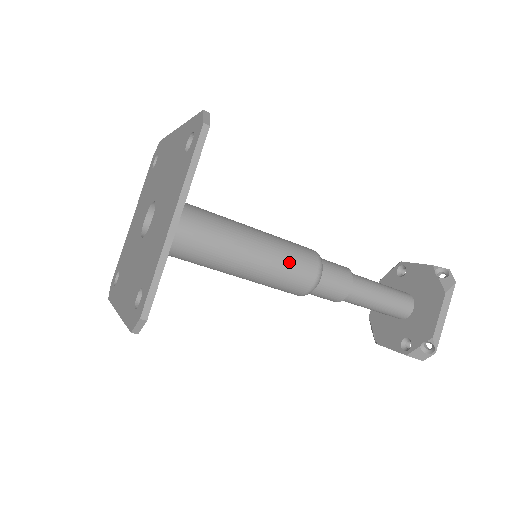
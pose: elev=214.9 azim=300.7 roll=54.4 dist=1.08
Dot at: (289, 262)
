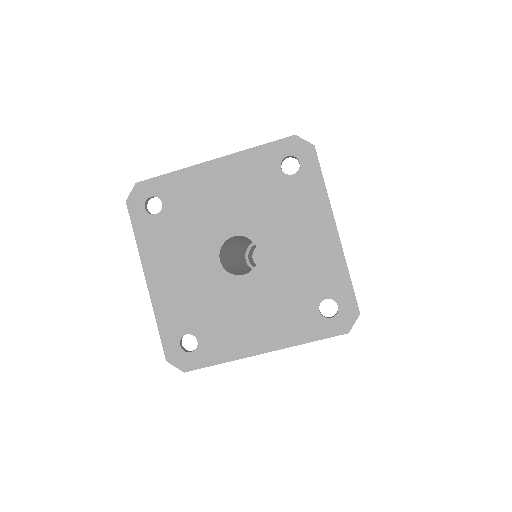
Dot at: occluded
